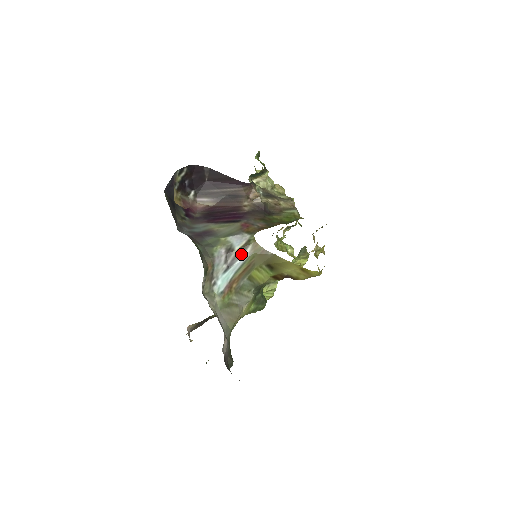
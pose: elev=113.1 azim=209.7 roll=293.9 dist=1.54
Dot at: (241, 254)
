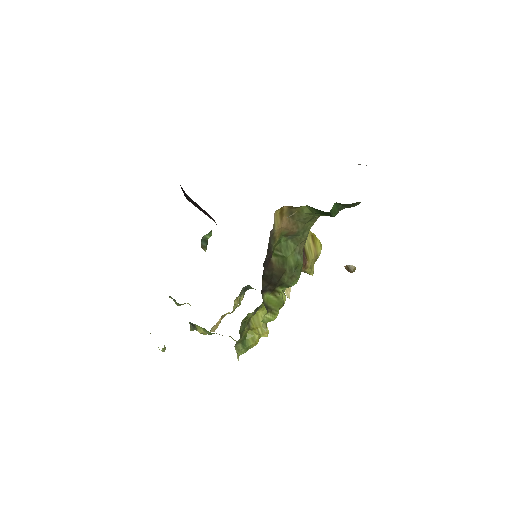
Dot at: occluded
